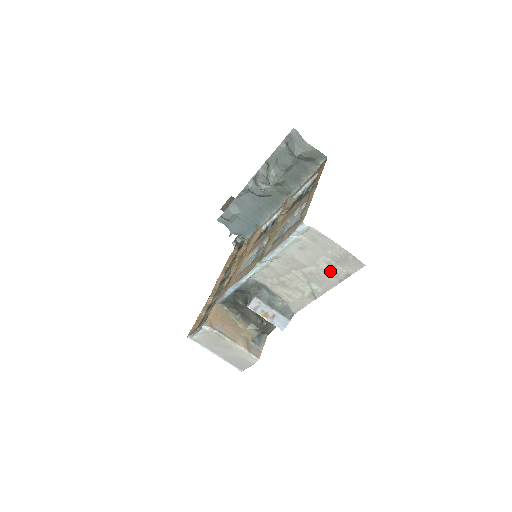
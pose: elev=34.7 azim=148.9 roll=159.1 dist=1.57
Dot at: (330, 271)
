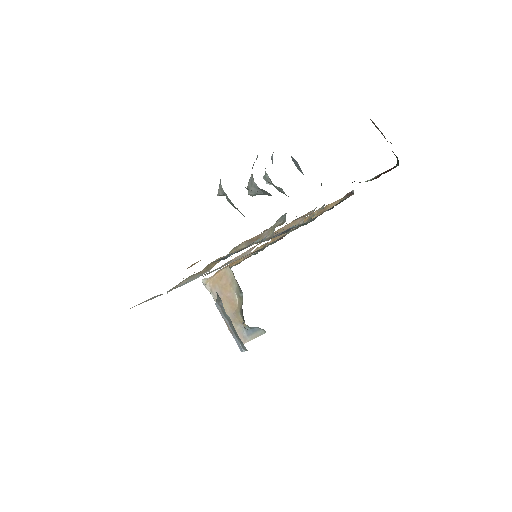
Dot at: occluded
